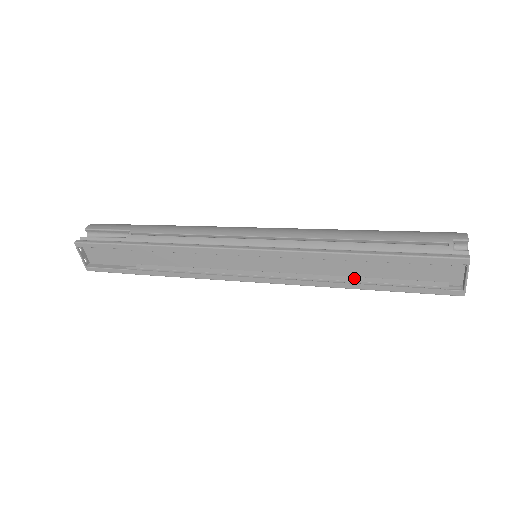
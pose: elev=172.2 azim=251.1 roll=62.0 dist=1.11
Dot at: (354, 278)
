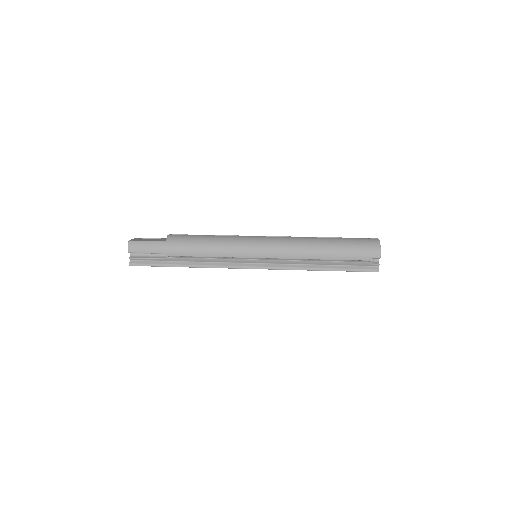
Dot at: occluded
